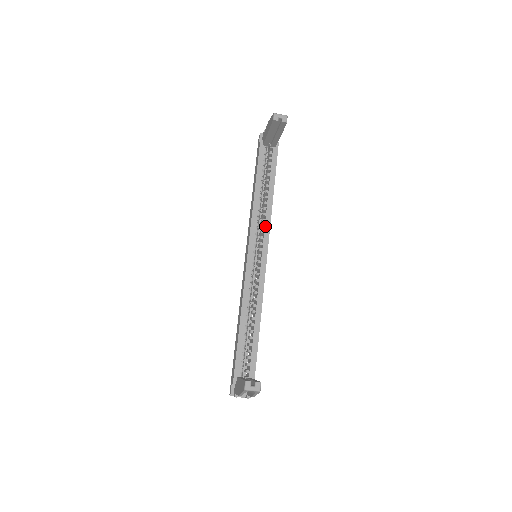
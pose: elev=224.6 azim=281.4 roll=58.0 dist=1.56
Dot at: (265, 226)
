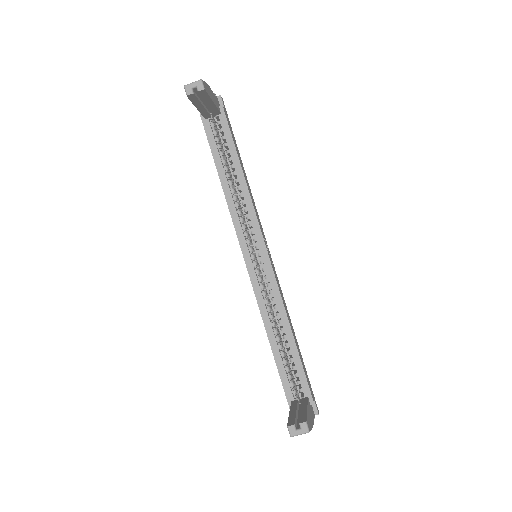
Dot at: (250, 217)
